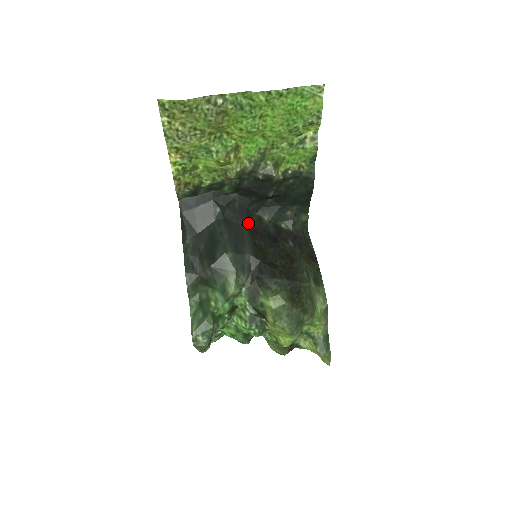
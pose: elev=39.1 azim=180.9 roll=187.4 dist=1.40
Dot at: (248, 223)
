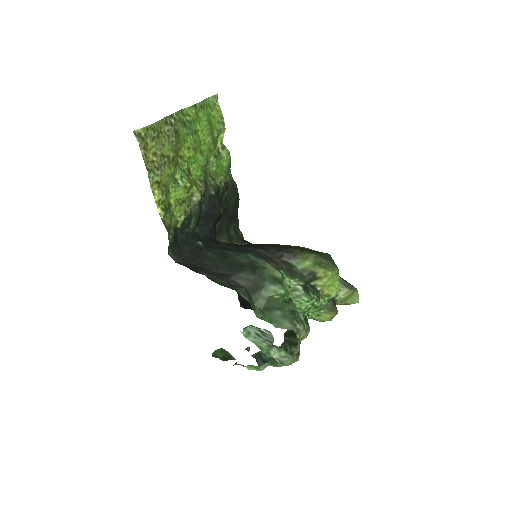
Dot at: (224, 244)
